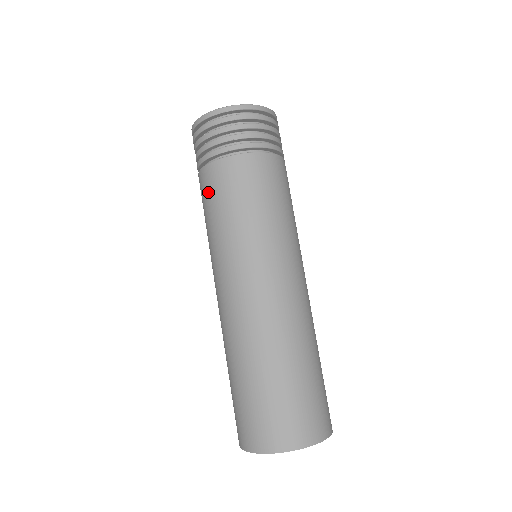
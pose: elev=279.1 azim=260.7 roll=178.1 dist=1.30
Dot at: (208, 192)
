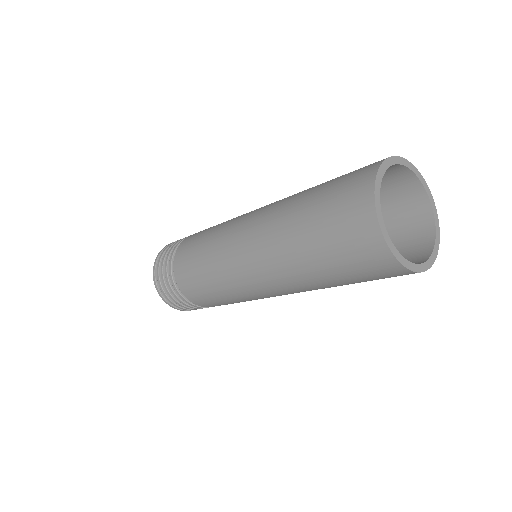
Dot at: (186, 255)
